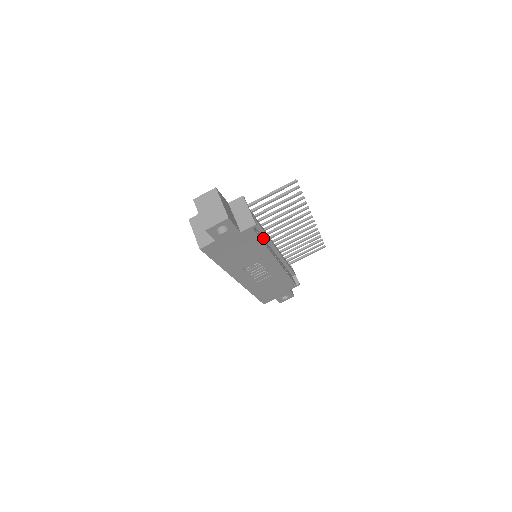
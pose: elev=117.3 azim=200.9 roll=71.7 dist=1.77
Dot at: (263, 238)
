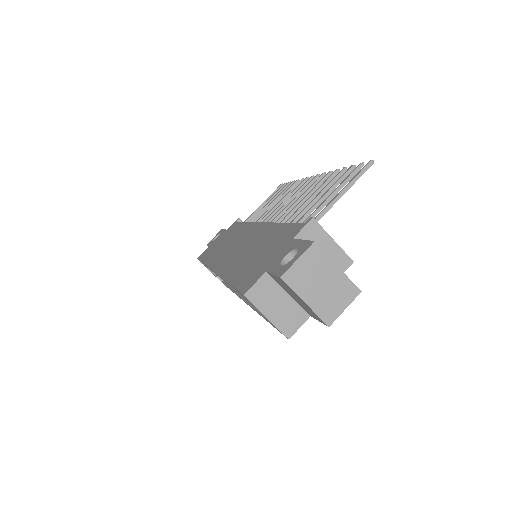
Dot at: occluded
